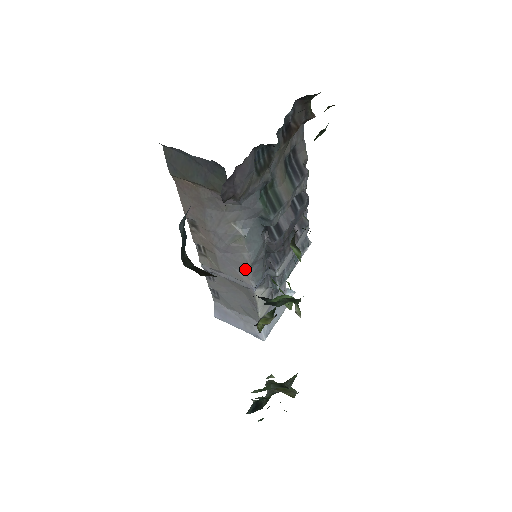
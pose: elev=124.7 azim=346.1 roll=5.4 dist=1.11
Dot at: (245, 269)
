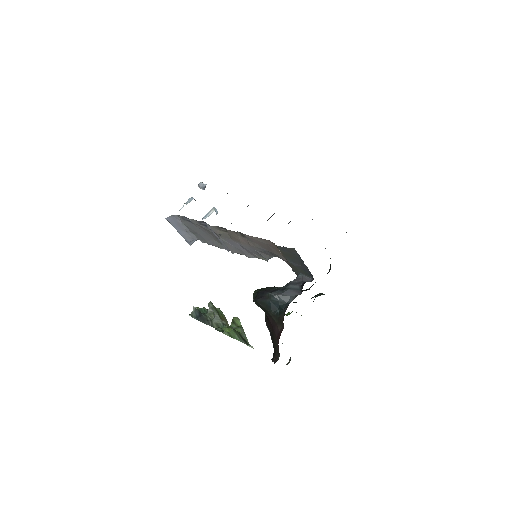
Dot at: (241, 253)
